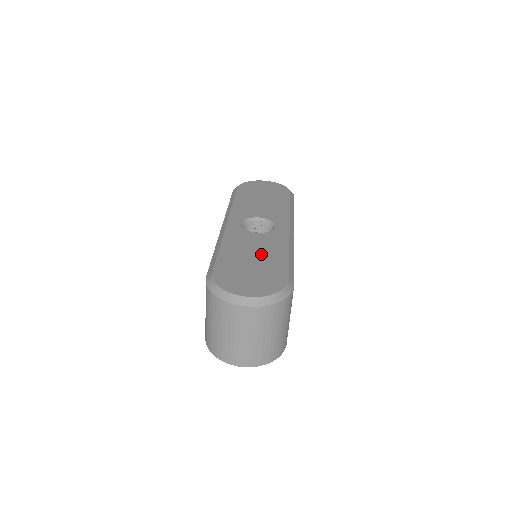
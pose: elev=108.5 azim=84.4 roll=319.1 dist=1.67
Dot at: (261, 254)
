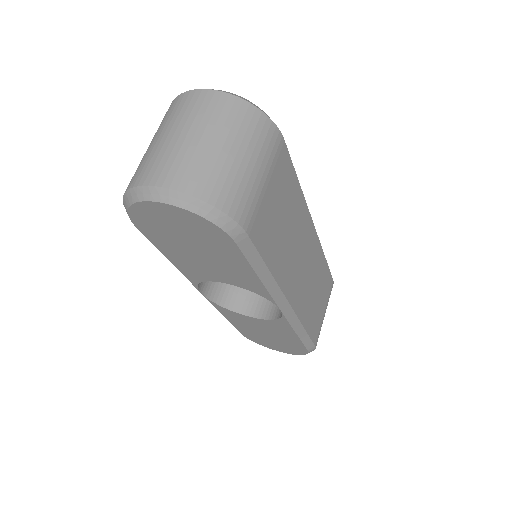
Dot at: occluded
